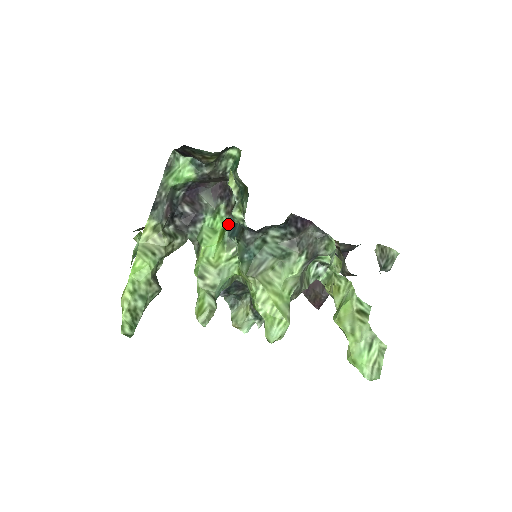
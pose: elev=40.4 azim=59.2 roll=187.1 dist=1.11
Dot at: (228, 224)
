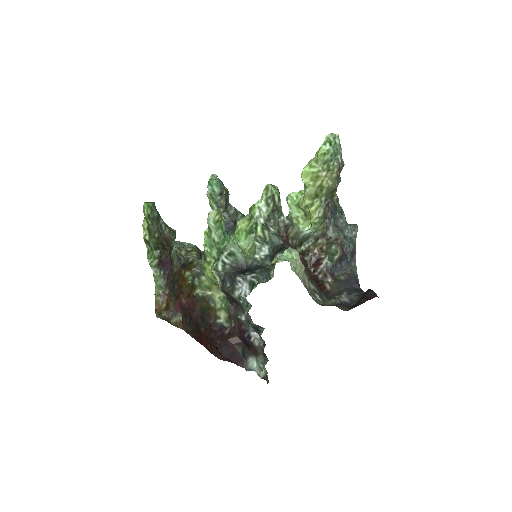
Dot at: occluded
